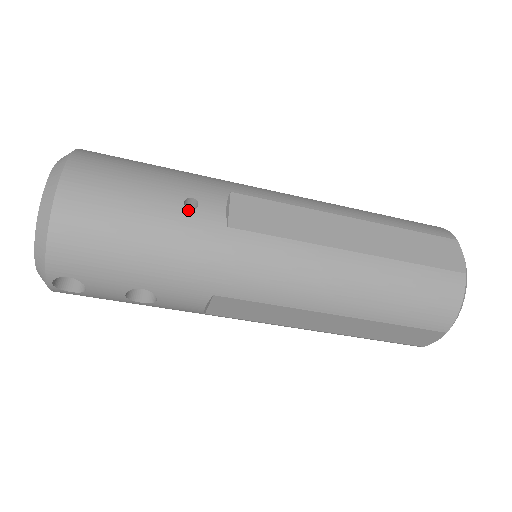
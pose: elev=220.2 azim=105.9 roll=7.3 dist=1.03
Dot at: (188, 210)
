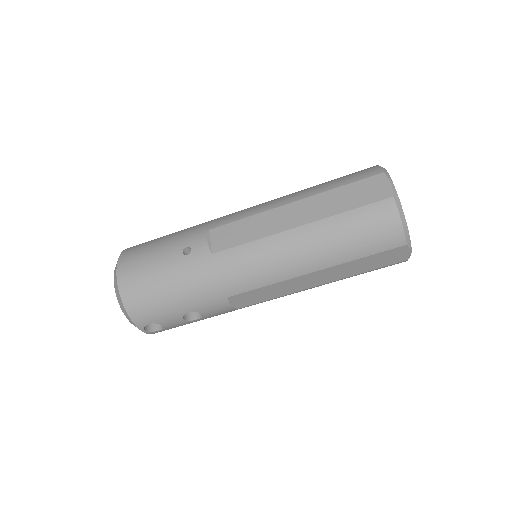
Dot at: (186, 256)
